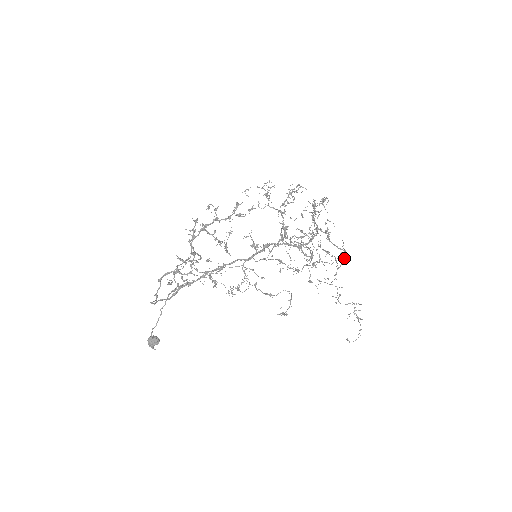
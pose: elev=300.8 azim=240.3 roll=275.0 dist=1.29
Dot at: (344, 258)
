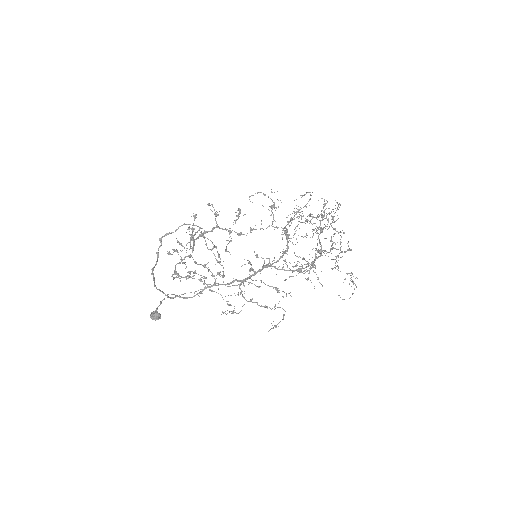
Dot at: (348, 249)
